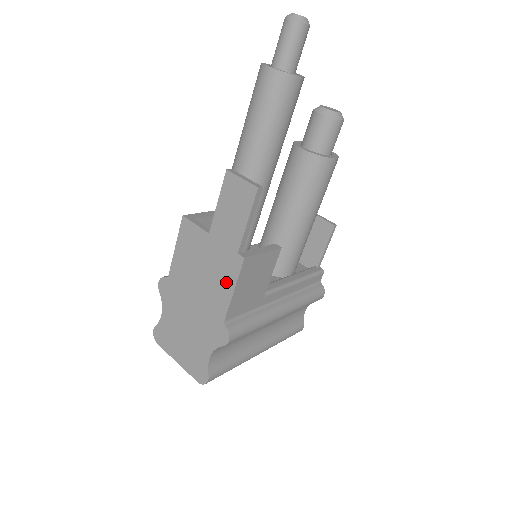
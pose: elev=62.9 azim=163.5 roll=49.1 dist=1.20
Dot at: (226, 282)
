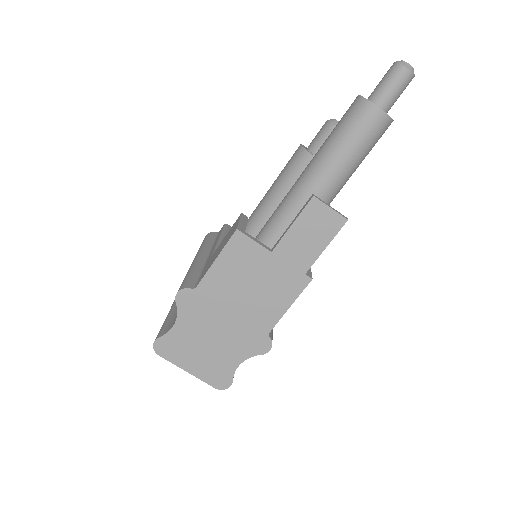
Dot at: (282, 299)
